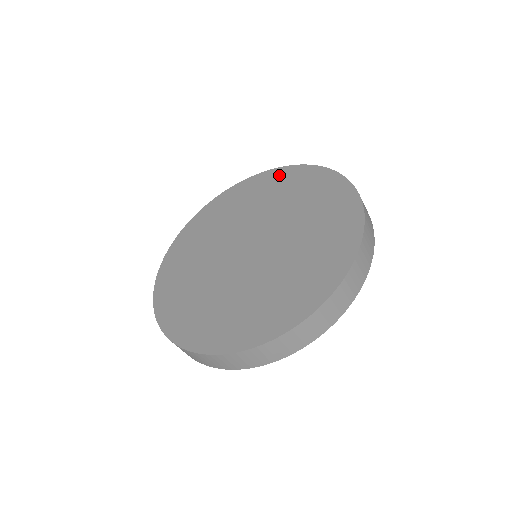
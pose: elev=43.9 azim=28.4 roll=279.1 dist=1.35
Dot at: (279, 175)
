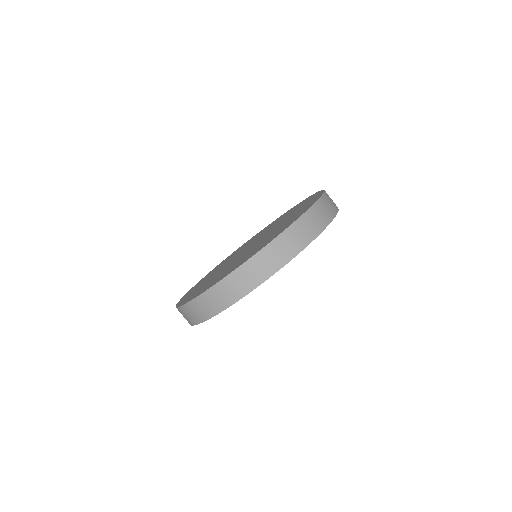
Dot at: occluded
